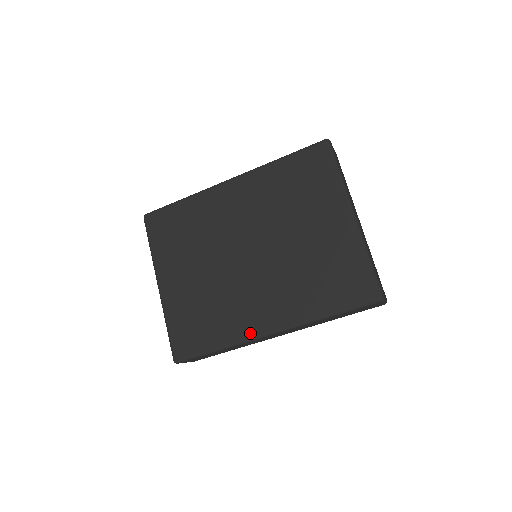
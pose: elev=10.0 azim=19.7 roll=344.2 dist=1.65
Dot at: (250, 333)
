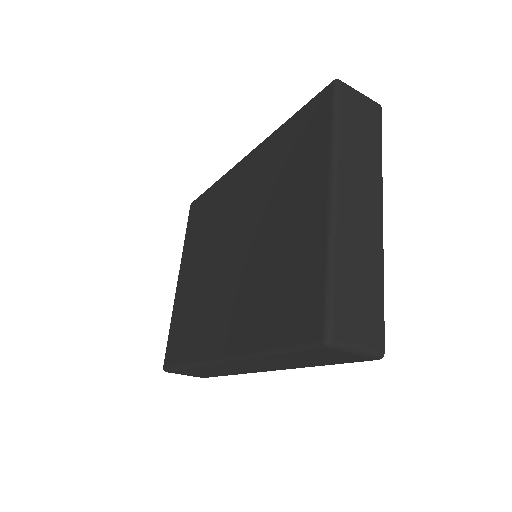
Dot at: (208, 354)
